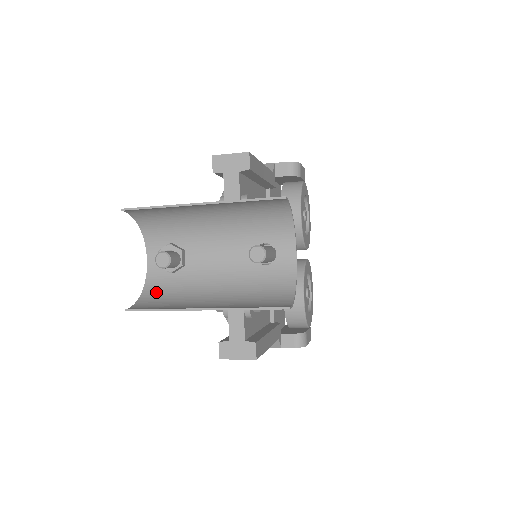
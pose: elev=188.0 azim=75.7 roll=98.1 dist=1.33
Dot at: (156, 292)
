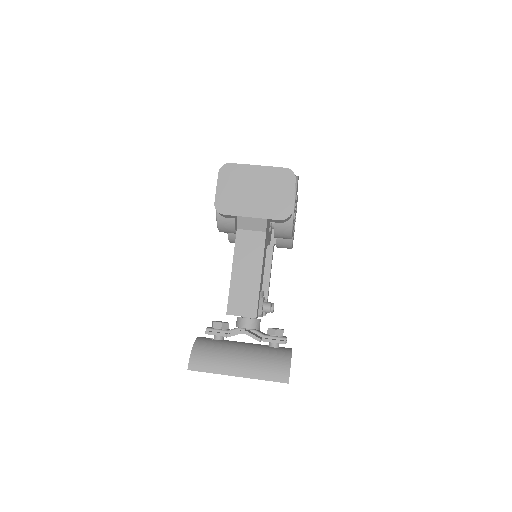
Dot at: occluded
